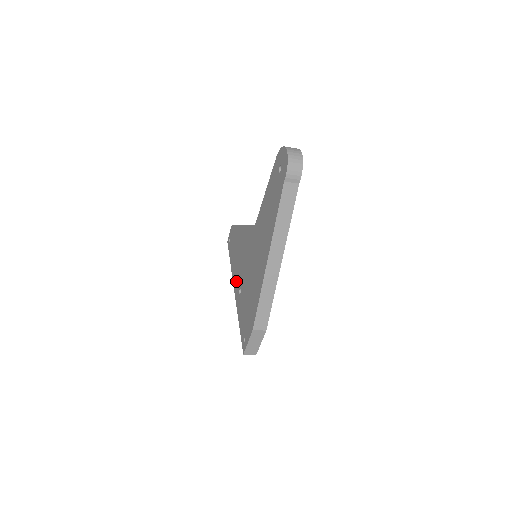
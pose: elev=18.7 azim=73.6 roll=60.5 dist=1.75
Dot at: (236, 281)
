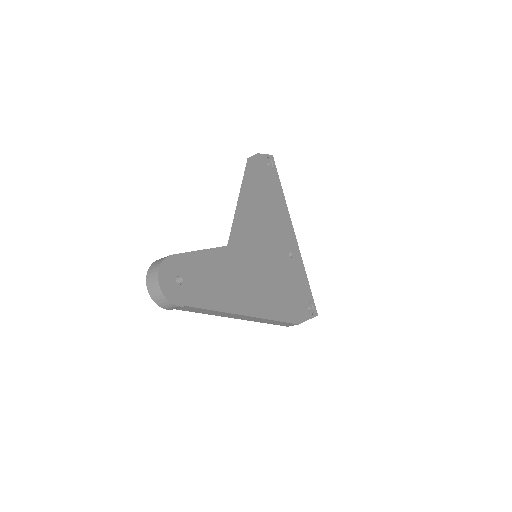
Dot at: occluded
